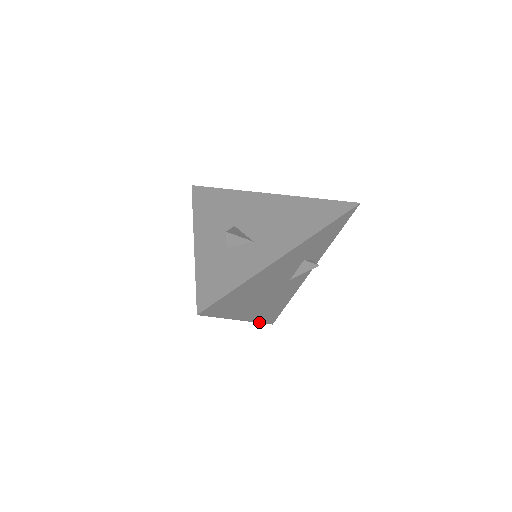
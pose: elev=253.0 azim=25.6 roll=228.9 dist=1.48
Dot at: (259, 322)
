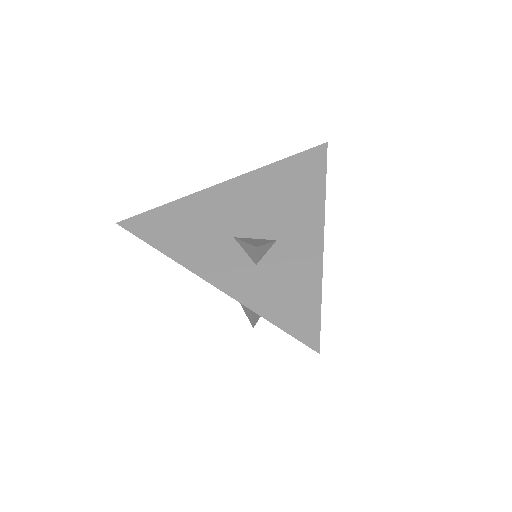
Dot at: occluded
